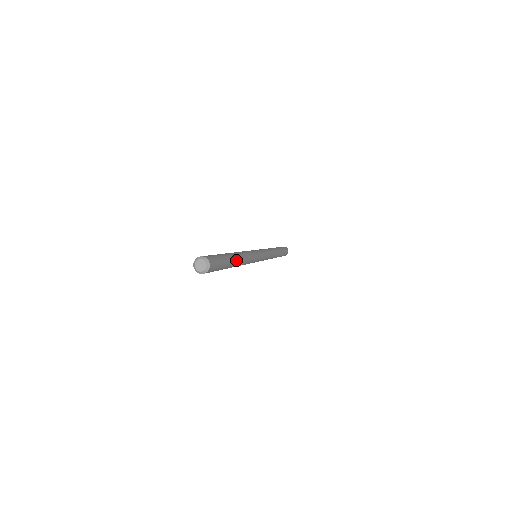
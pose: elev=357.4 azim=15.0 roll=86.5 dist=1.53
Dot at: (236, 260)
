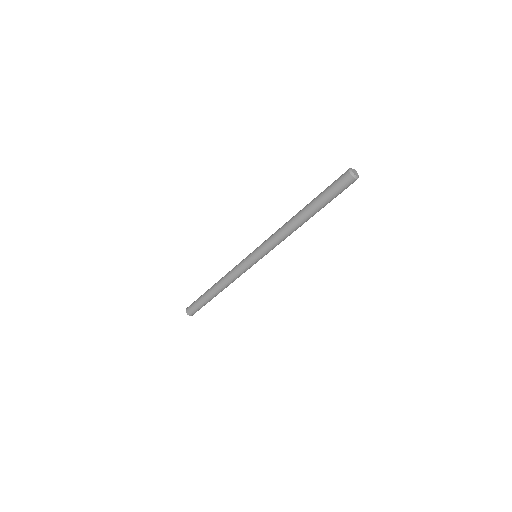
Dot at: occluded
